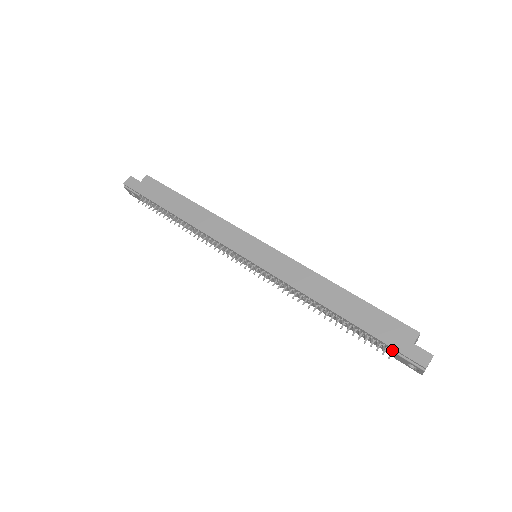
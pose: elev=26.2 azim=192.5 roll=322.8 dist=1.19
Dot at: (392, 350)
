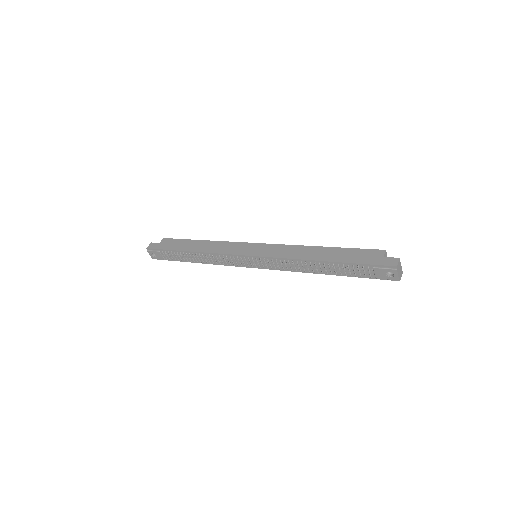
Dot at: (370, 269)
